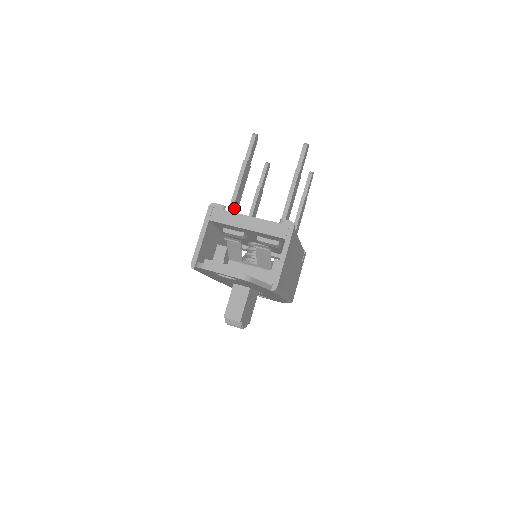
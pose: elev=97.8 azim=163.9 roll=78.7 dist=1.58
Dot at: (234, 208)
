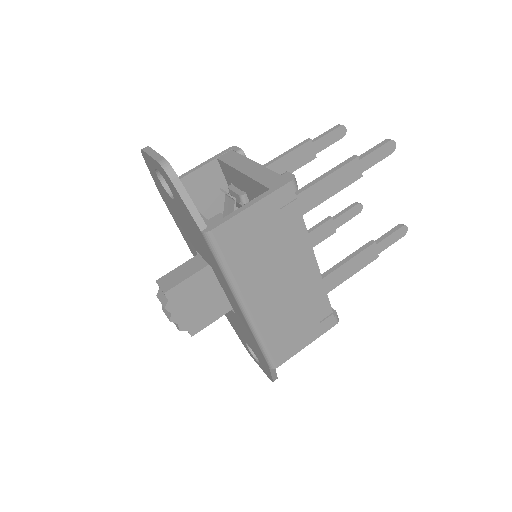
Dot at: occluded
